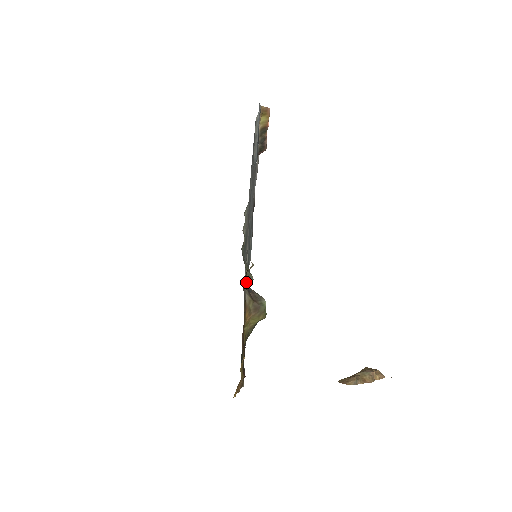
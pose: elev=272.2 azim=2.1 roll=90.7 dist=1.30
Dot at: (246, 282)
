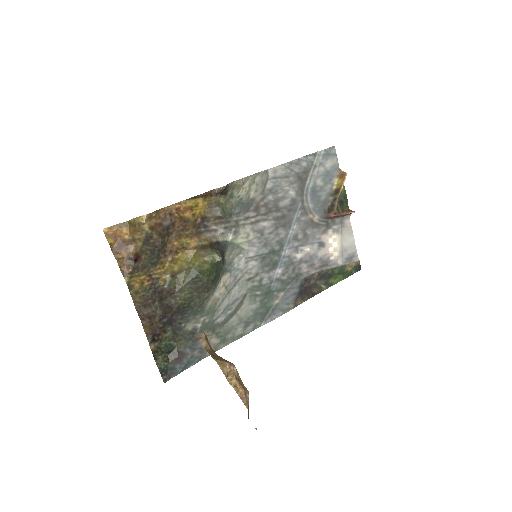
Dot at: (212, 205)
